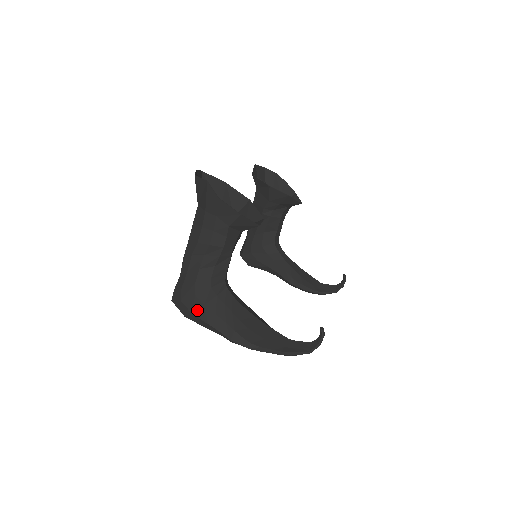
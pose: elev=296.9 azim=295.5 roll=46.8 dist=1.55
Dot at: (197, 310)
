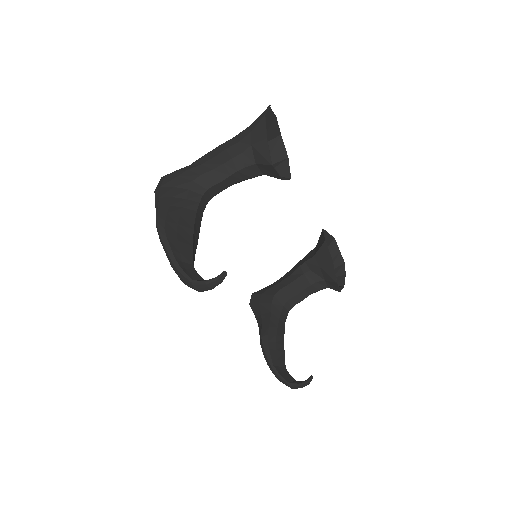
Dot at: (166, 187)
